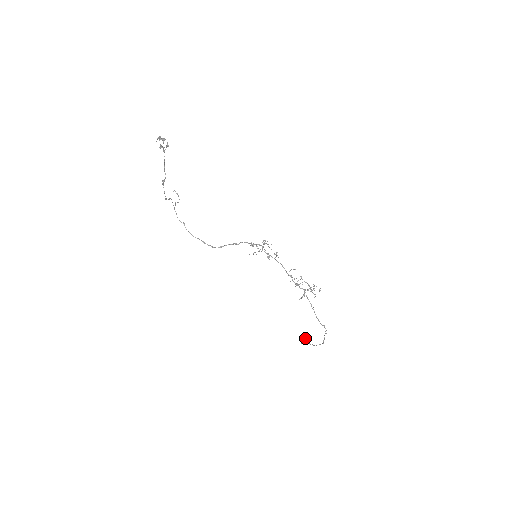
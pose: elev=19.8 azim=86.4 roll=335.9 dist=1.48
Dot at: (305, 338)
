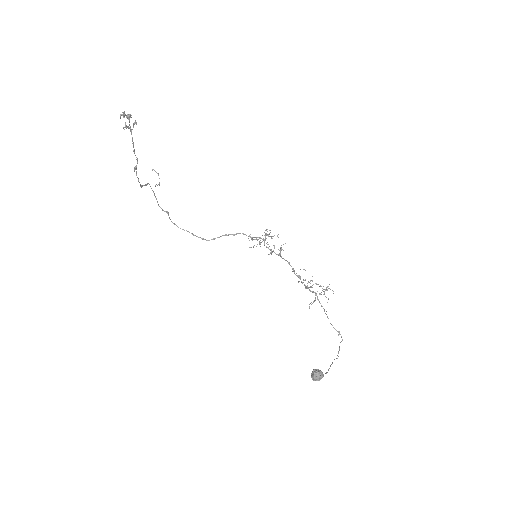
Dot at: (317, 376)
